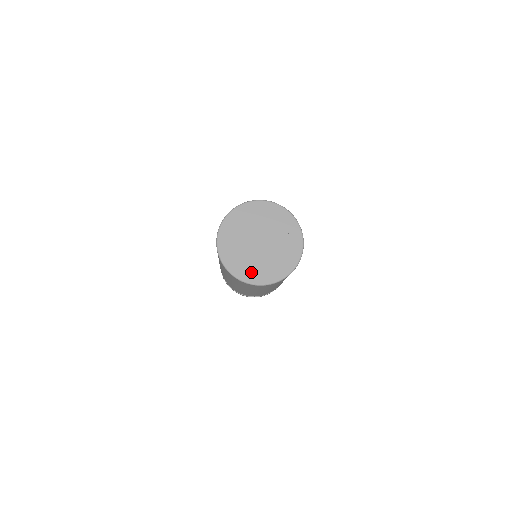
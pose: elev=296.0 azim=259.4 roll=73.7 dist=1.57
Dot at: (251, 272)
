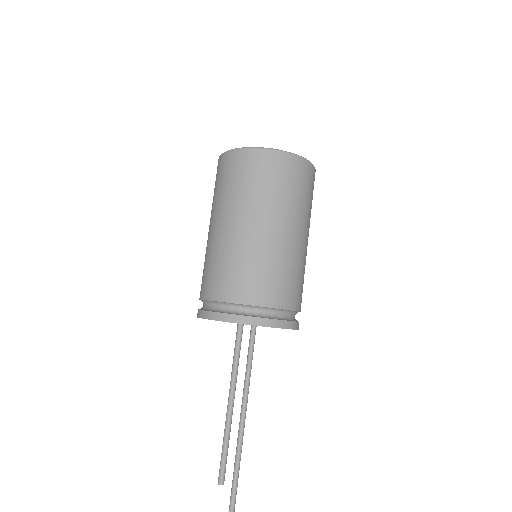
Dot at: occluded
